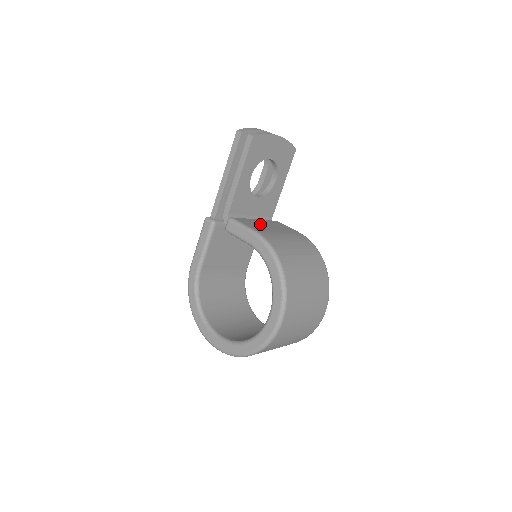
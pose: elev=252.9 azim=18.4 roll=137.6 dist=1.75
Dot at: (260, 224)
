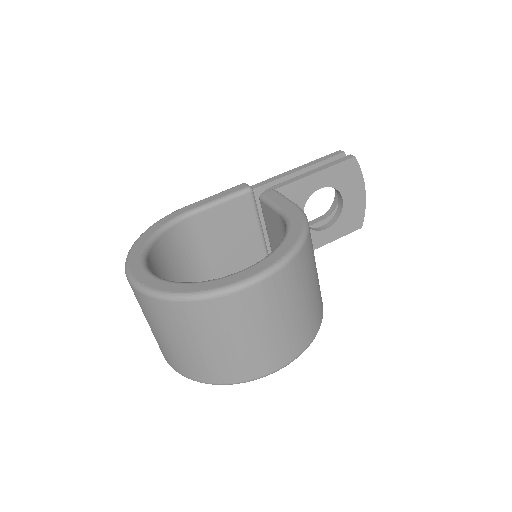
Dot at: occluded
